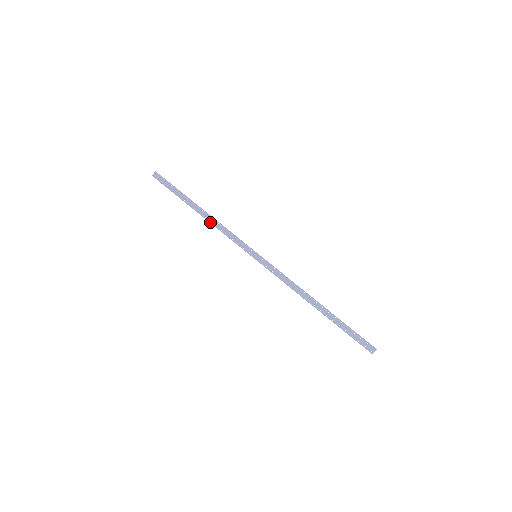
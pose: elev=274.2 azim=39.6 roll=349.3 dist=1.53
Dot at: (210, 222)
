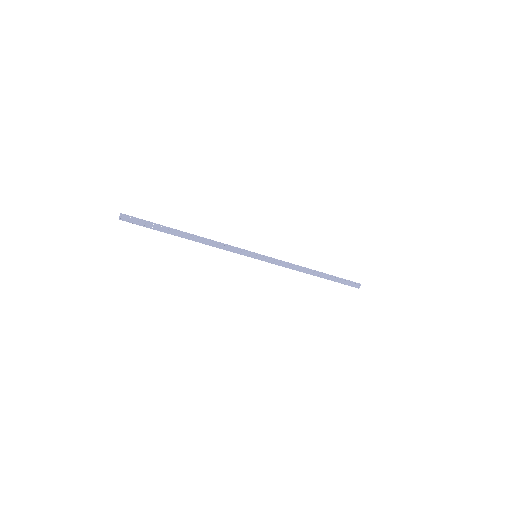
Dot at: occluded
